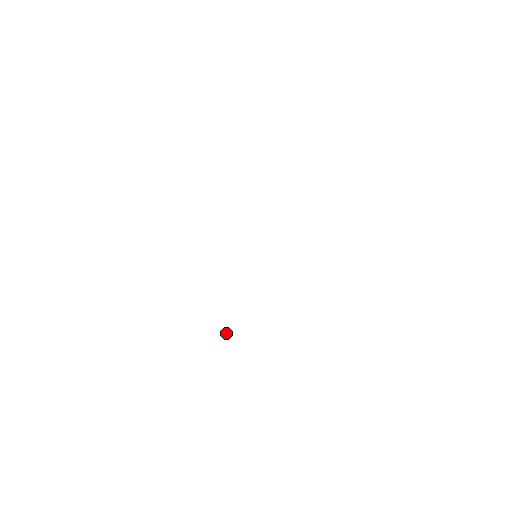
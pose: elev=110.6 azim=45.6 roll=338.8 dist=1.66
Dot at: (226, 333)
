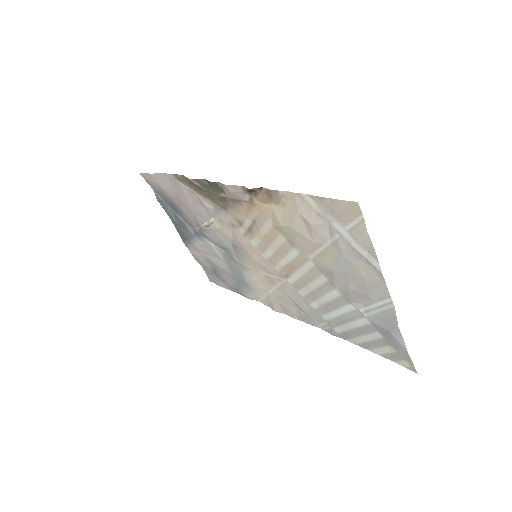
Dot at: (200, 226)
